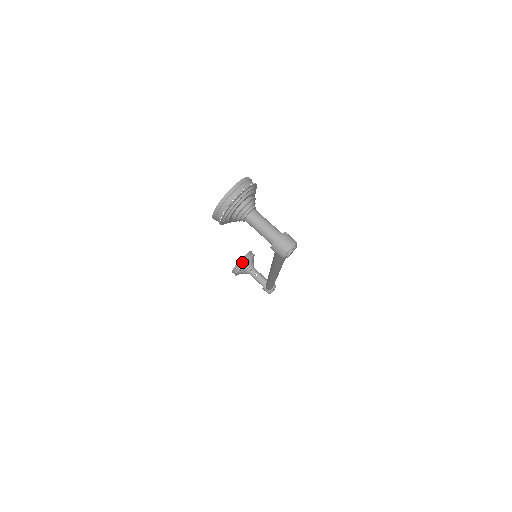
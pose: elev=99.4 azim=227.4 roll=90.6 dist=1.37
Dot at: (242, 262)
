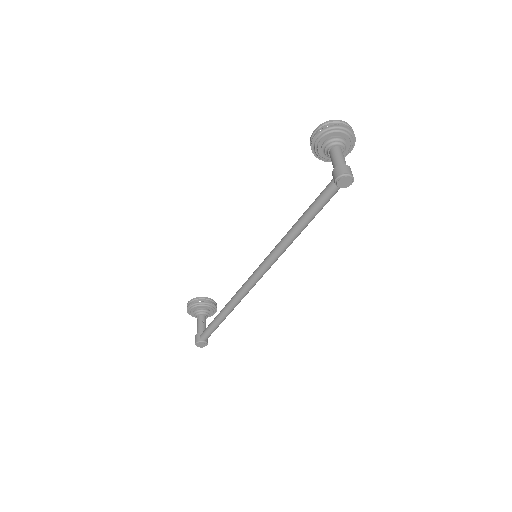
Dot at: (207, 300)
